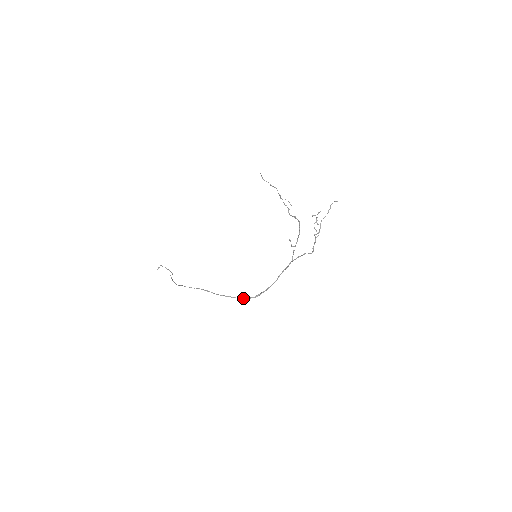
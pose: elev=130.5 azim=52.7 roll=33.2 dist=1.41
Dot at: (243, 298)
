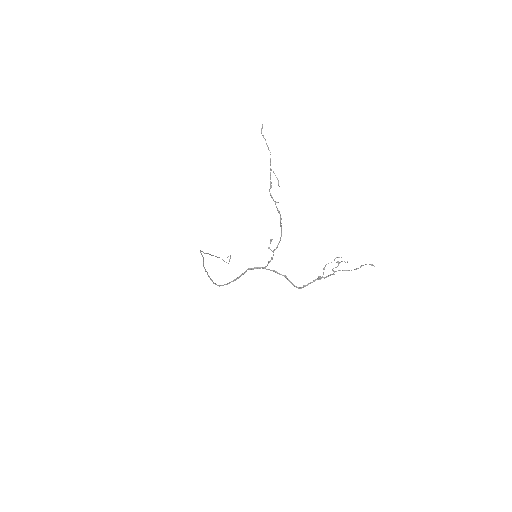
Dot at: (212, 280)
